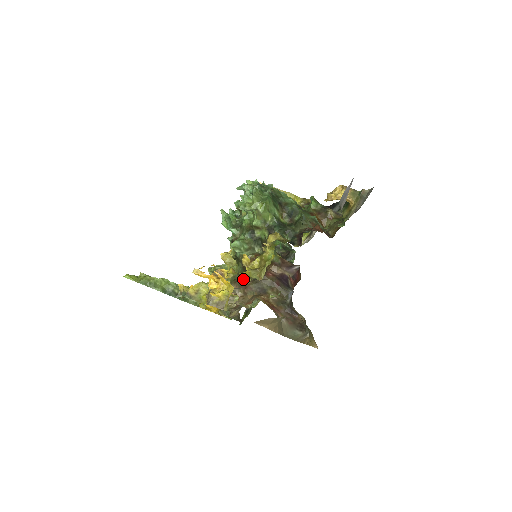
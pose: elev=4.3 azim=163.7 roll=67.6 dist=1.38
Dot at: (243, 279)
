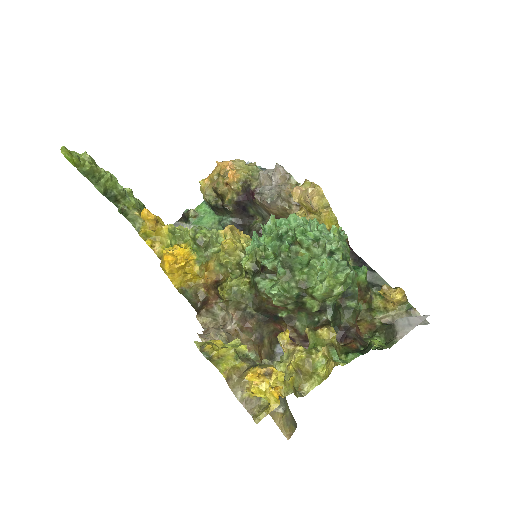
Dot at: (248, 312)
